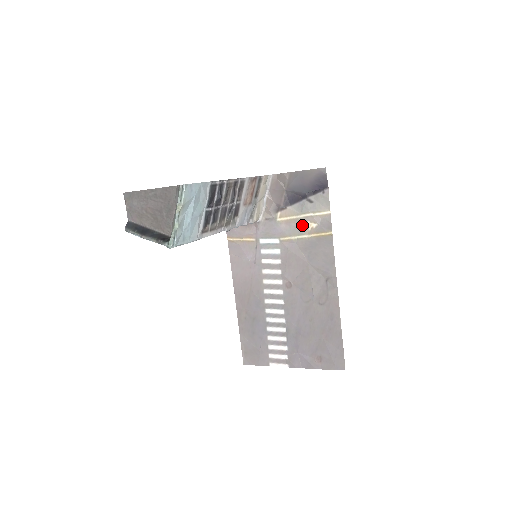
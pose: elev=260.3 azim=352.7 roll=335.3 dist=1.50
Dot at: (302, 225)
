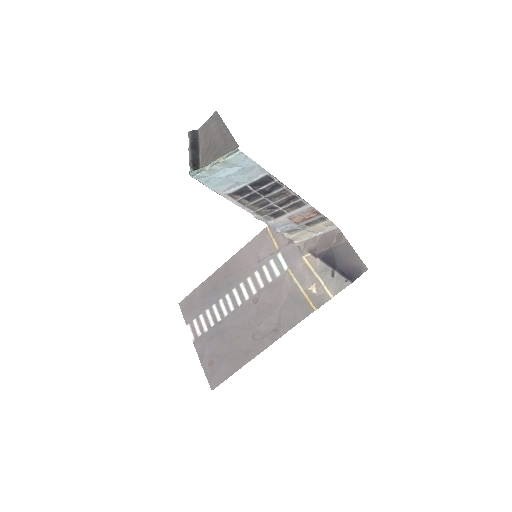
Dot at: (309, 280)
